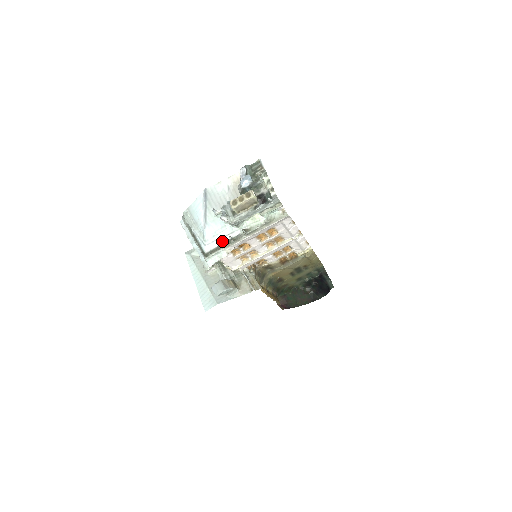
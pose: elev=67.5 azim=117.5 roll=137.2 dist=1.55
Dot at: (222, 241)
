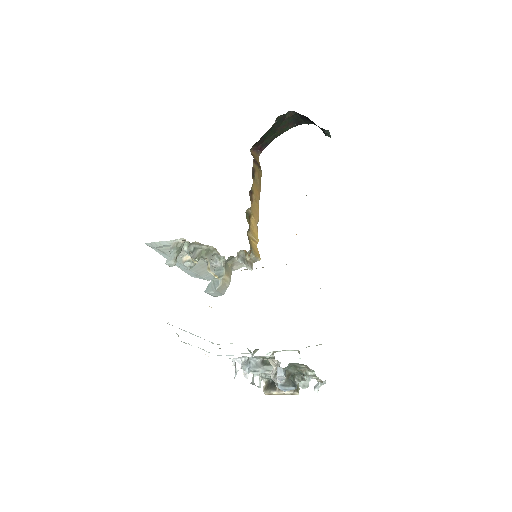
Dot at: occluded
